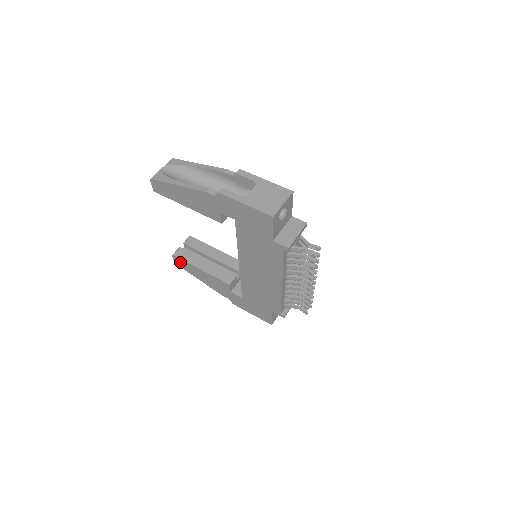
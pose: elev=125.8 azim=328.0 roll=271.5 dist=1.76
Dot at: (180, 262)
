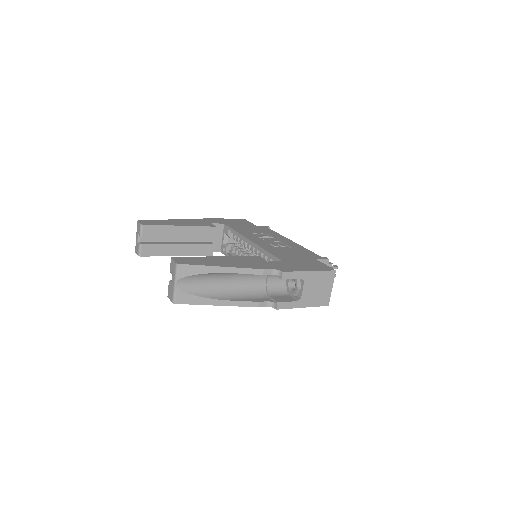
Dot at: occluded
